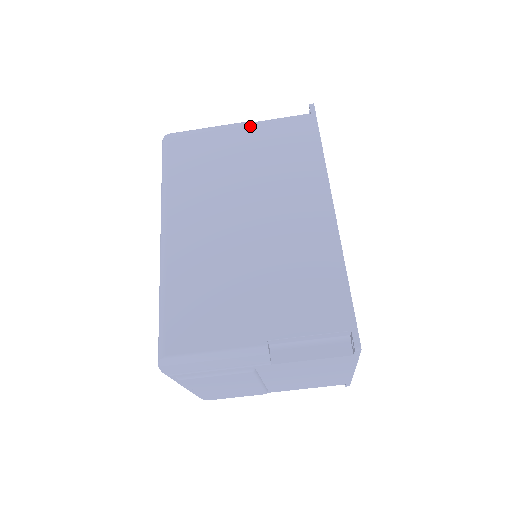
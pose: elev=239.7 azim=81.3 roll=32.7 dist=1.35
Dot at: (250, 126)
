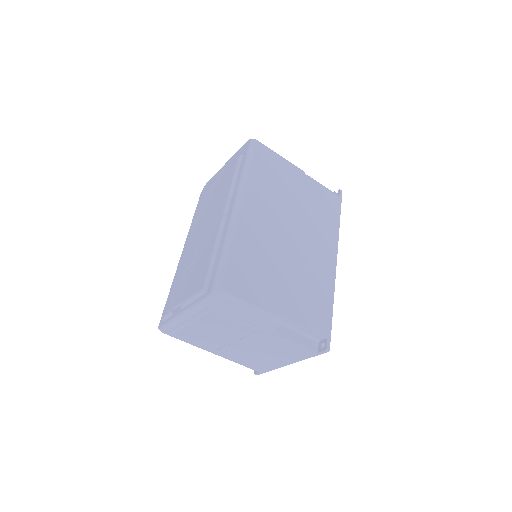
Dot at: (307, 176)
